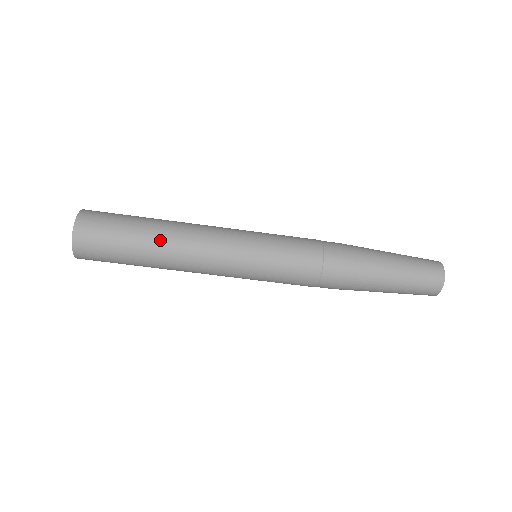
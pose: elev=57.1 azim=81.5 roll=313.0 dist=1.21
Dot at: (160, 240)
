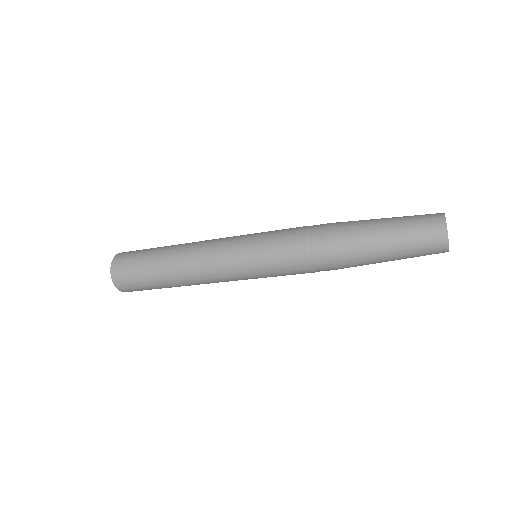
Dot at: (172, 276)
